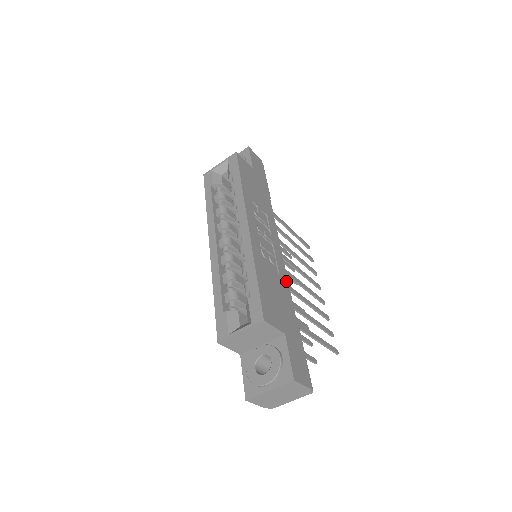
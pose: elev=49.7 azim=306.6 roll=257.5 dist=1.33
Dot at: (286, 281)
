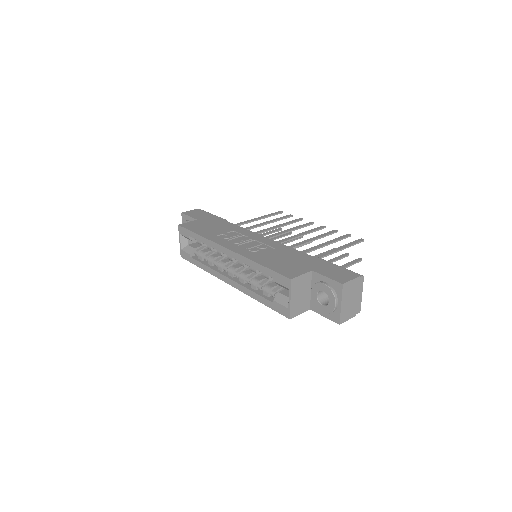
Dot at: (283, 246)
